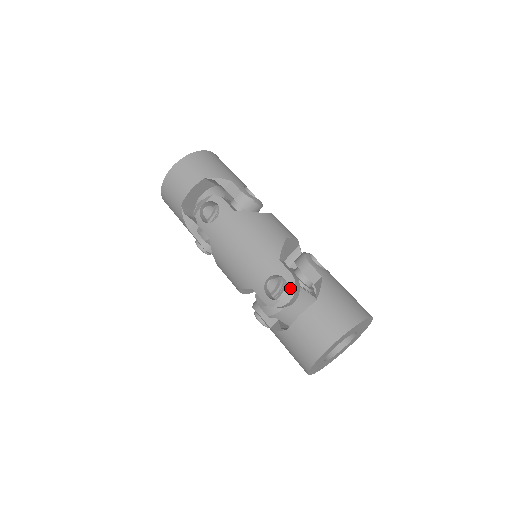
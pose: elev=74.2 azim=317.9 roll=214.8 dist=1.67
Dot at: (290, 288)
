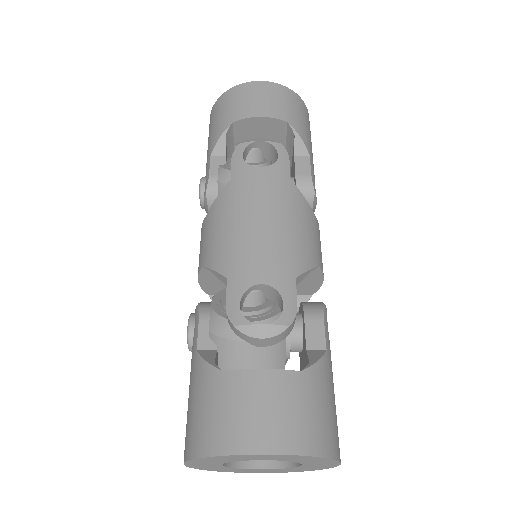
Dot at: (281, 322)
